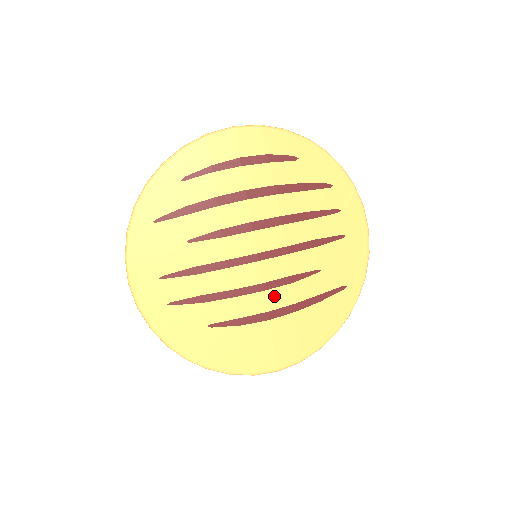
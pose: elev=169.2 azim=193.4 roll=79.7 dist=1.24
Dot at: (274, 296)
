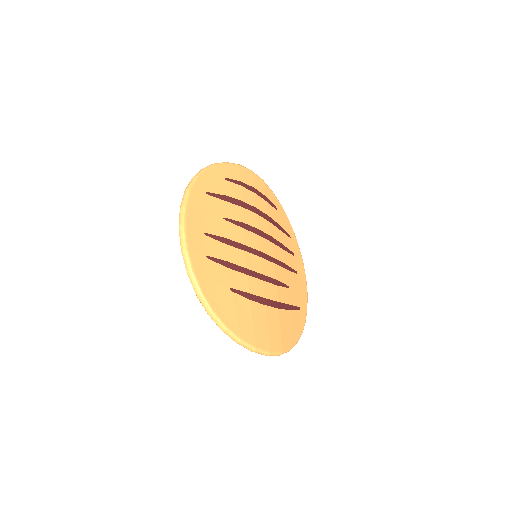
Dot at: (268, 288)
